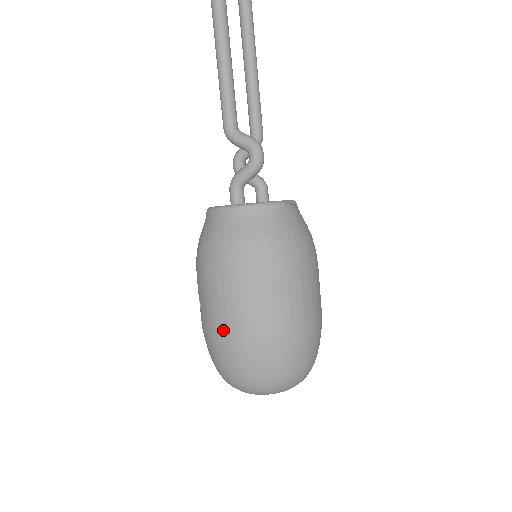
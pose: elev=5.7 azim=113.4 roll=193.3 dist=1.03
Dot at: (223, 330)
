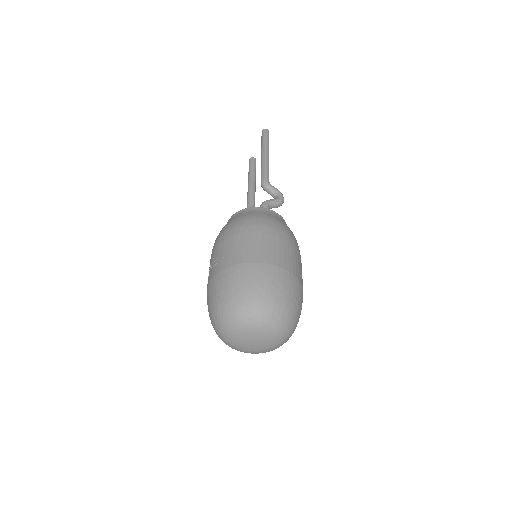
Dot at: (262, 259)
